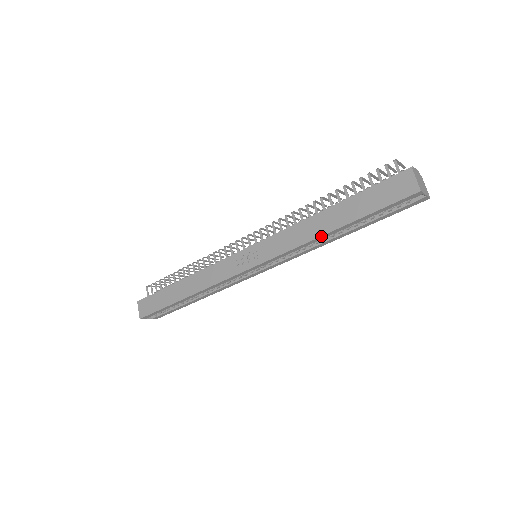
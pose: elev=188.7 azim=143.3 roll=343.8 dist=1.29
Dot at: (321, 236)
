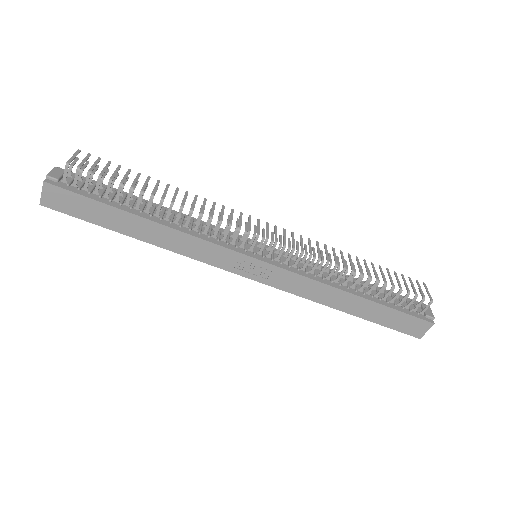
Dot at: (333, 308)
